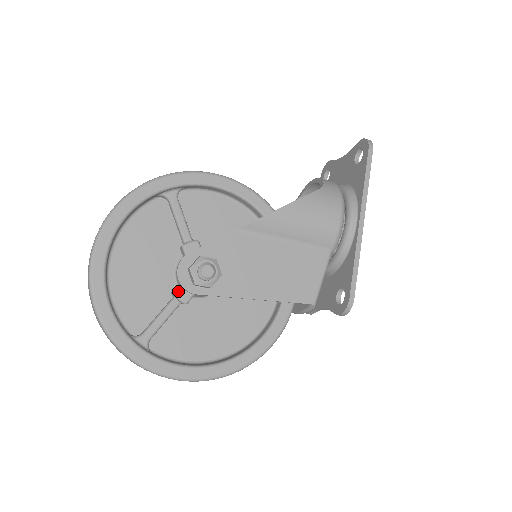
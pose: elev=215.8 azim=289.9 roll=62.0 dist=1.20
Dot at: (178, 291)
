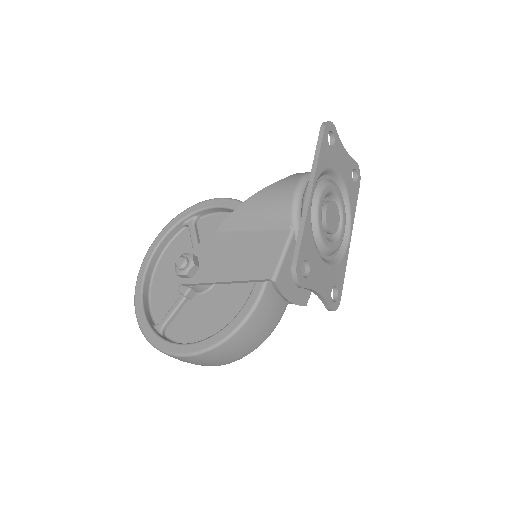
Dot at: (180, 287)
